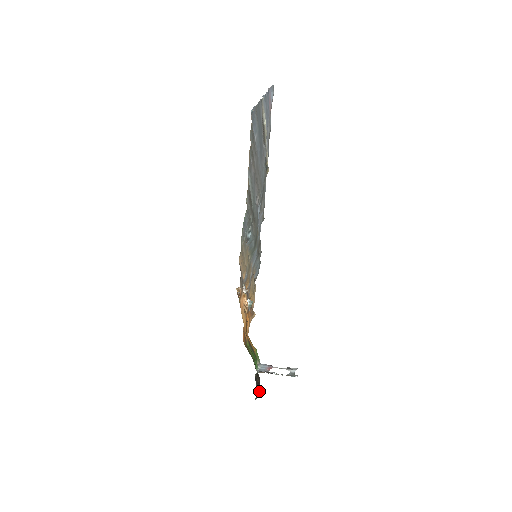
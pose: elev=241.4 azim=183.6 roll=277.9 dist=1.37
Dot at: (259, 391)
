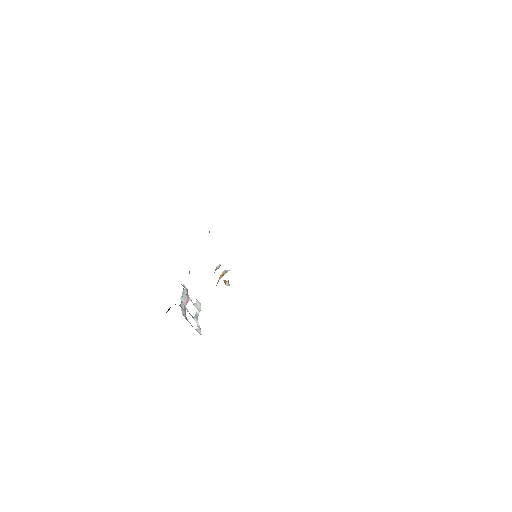
Dot at: (168, 310)
